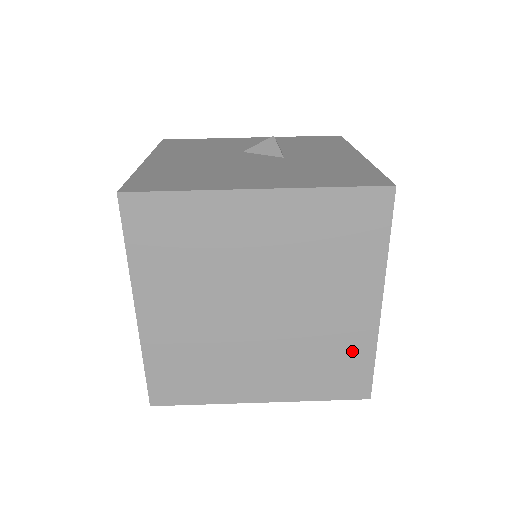
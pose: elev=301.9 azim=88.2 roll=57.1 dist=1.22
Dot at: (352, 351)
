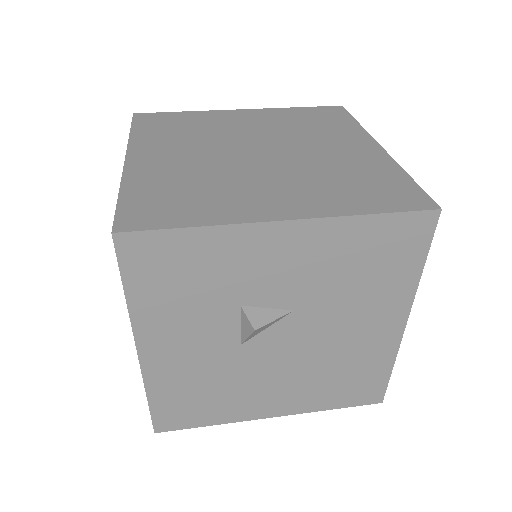
Dot at: (377, 173)
